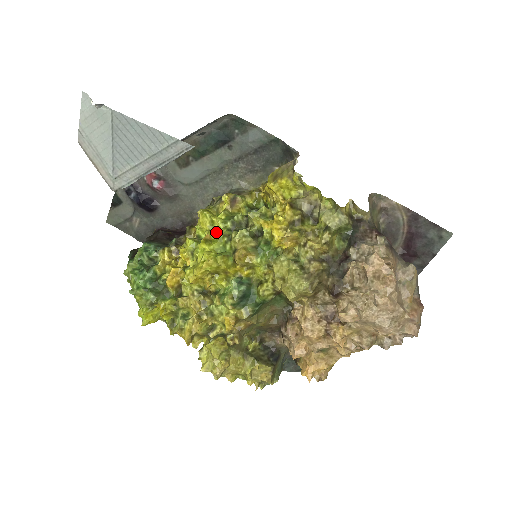
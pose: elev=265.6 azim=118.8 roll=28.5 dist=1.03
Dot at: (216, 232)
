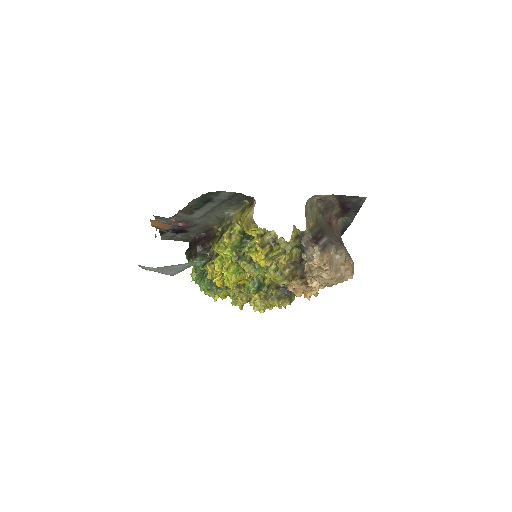
Dot at: (229, 257)
